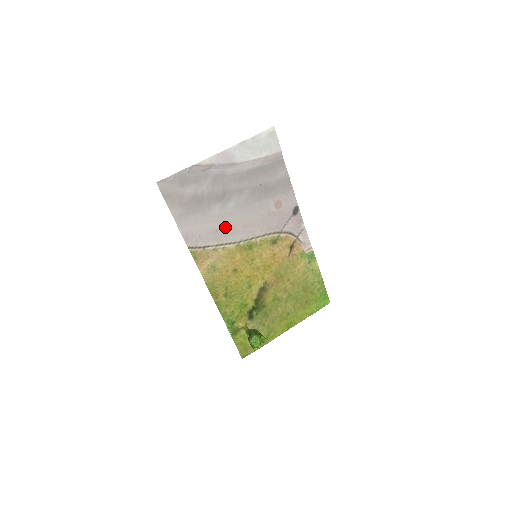
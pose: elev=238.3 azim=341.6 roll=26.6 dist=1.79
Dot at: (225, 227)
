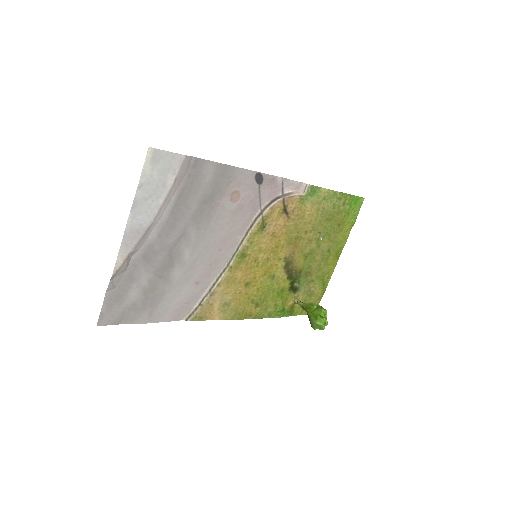
Dot at: (202, 272)
